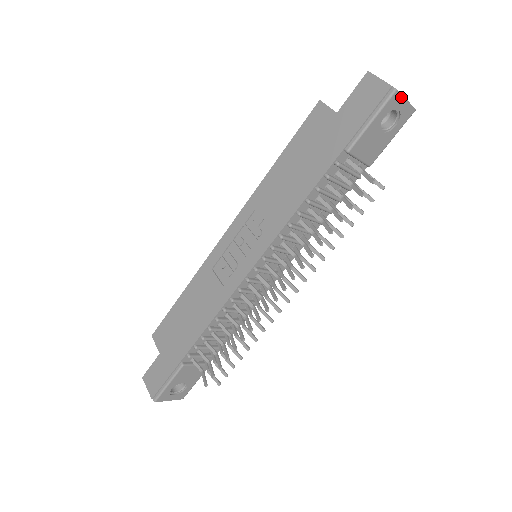
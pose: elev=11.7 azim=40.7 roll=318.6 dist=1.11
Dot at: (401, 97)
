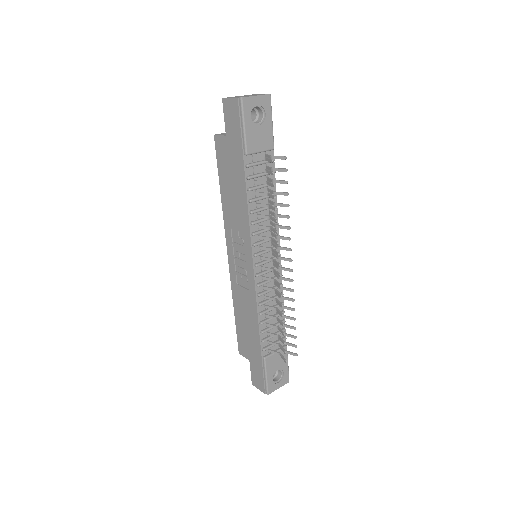
Dot at: (250, 98)
